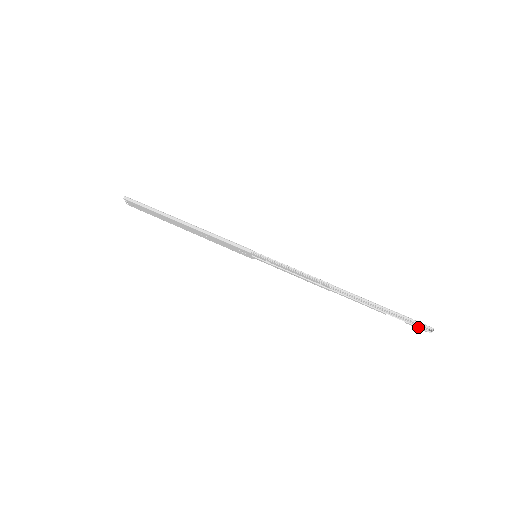
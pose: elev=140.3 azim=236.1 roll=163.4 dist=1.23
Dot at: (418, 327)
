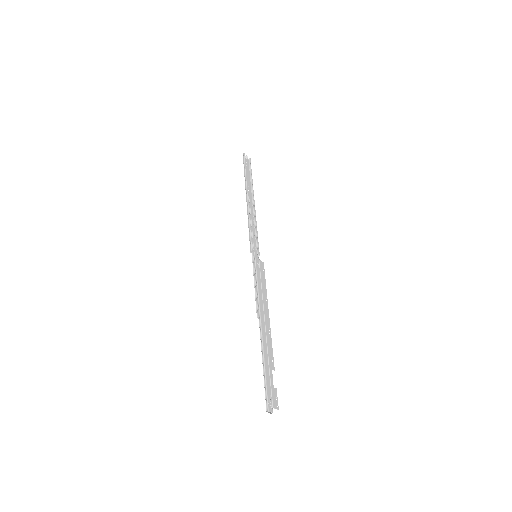
Dot at: (269, 400)
